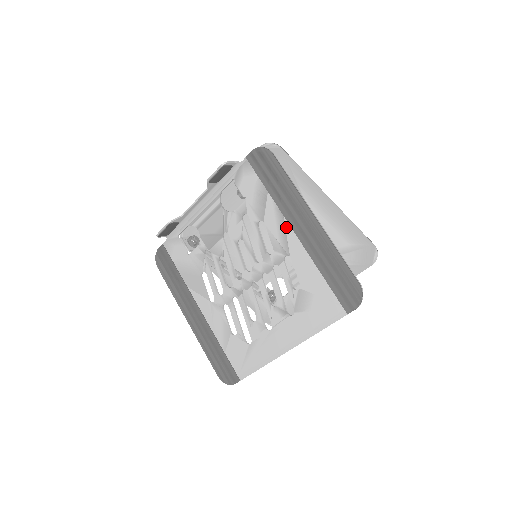
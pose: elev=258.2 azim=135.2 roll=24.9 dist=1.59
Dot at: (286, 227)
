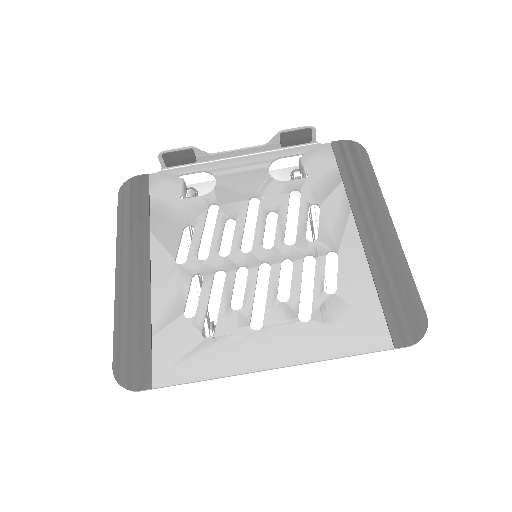
Dot at: (349, 222)
